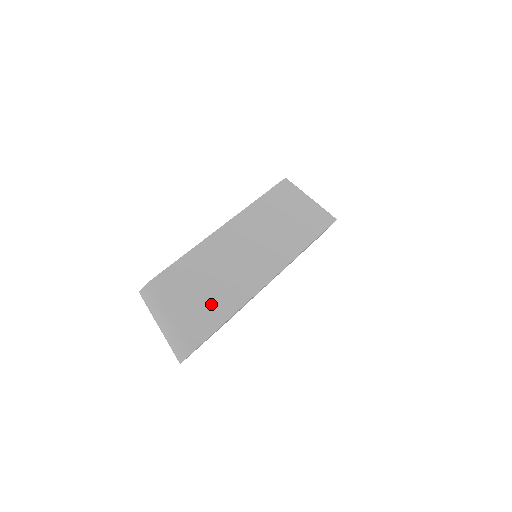
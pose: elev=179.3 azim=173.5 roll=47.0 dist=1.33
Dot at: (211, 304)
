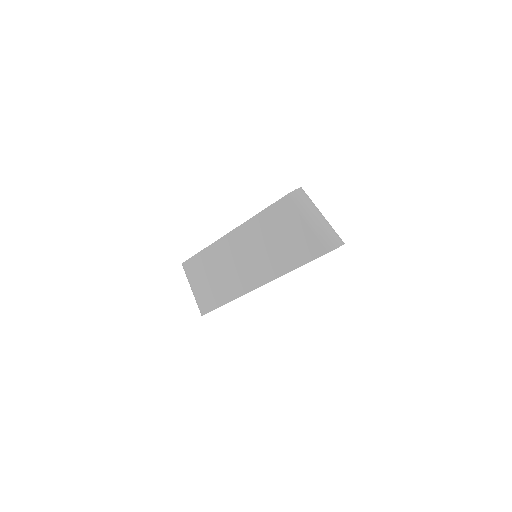
Dot at: occluded
